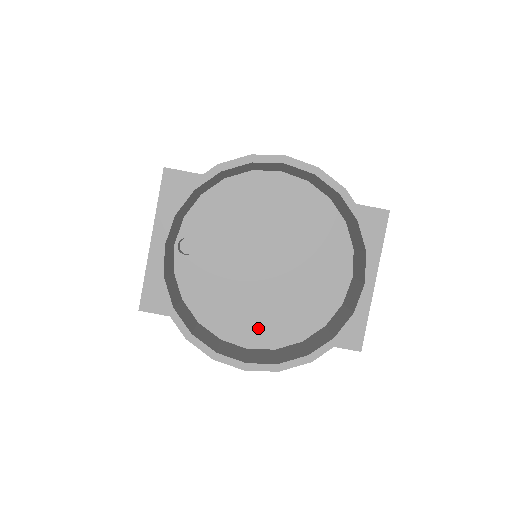
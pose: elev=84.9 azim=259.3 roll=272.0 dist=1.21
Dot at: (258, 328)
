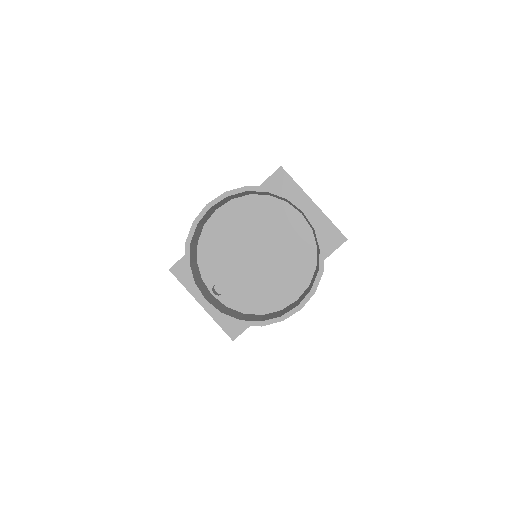
Dot at: (290, 286)
